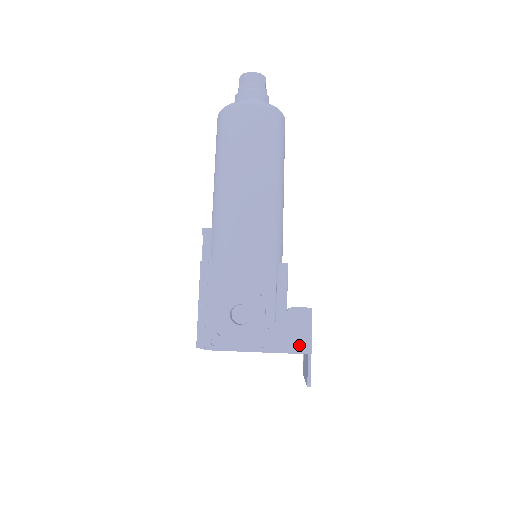
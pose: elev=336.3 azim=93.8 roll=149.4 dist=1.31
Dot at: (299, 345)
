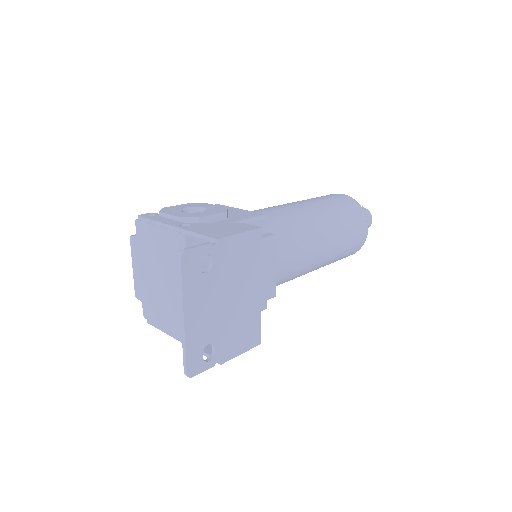
Dot at: (215, 233)
